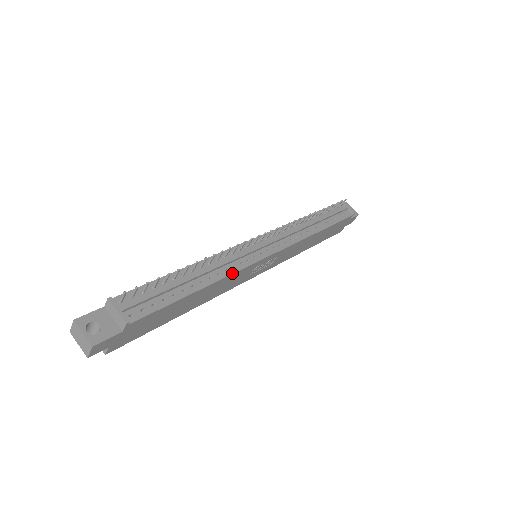
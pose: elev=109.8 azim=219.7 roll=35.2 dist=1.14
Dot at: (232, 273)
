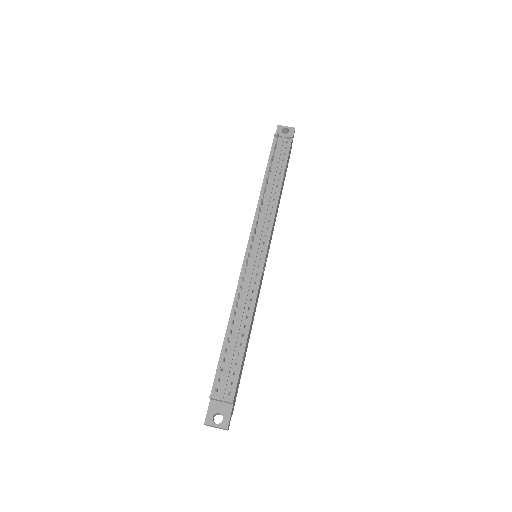
Dot at: (256, 298)
